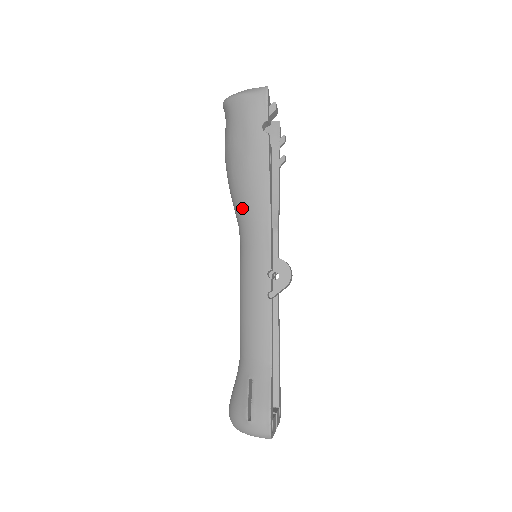
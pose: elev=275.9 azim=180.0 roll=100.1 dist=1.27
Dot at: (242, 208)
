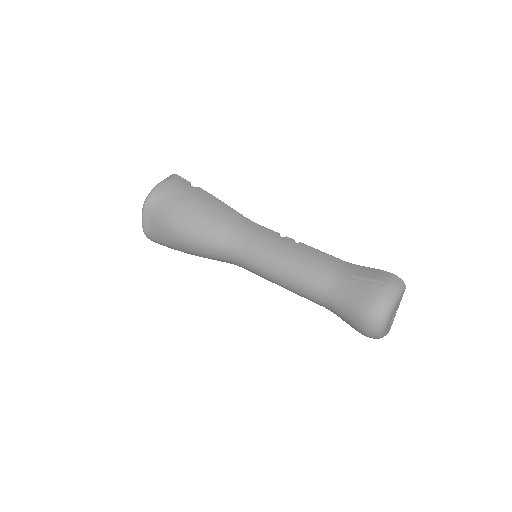
Dot at: (223, 228)
